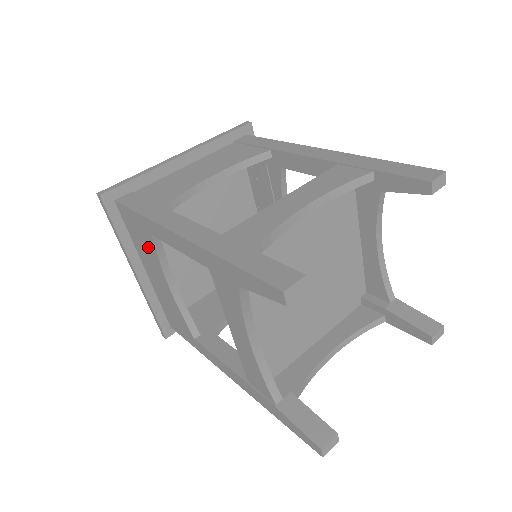
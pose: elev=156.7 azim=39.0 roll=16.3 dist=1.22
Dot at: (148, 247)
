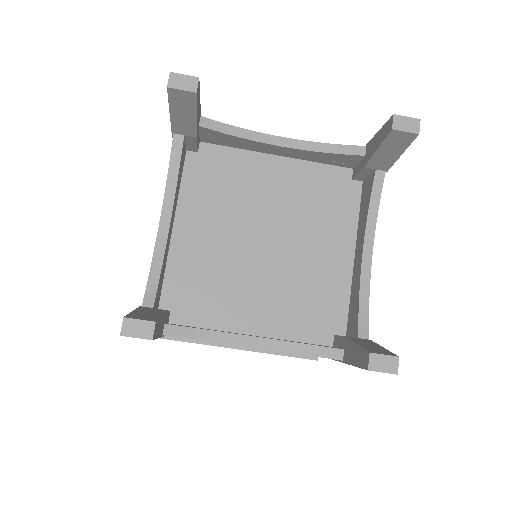
Dot at: occluded
